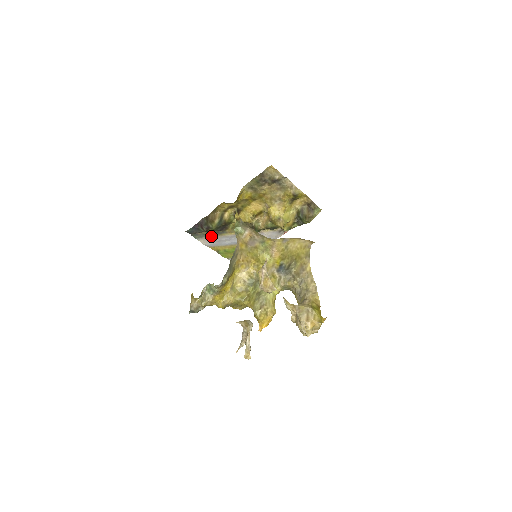
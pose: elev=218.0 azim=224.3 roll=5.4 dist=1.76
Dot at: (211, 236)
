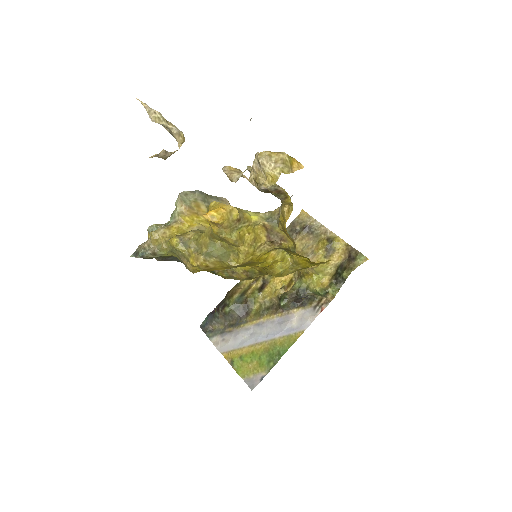
Dot at: (227, 331)
